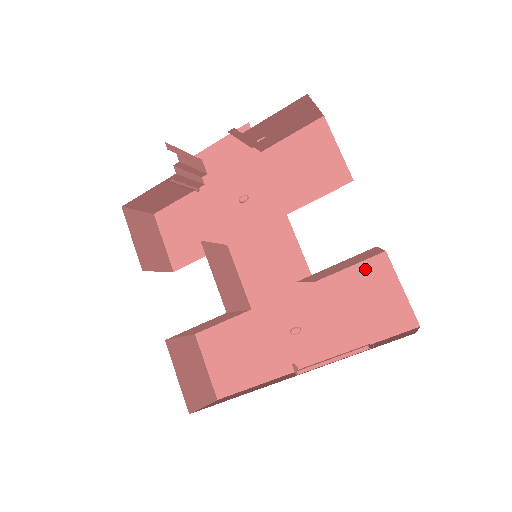
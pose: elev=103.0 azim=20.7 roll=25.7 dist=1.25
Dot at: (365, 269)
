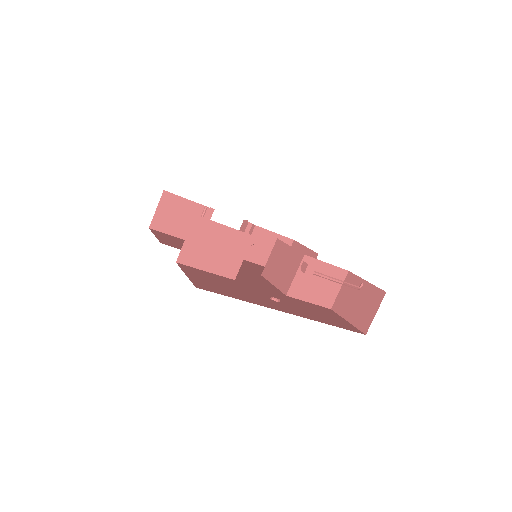
Dot at: (320, 307)
